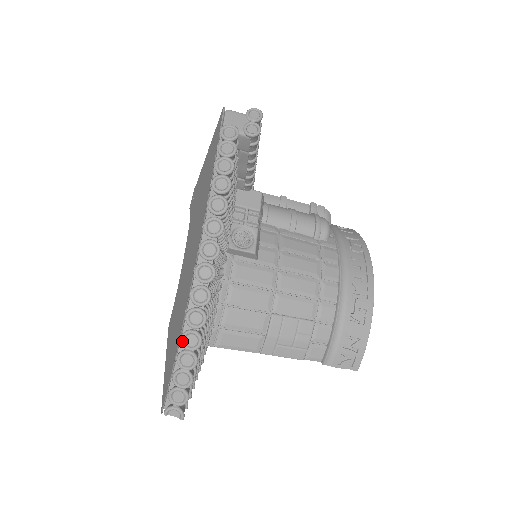
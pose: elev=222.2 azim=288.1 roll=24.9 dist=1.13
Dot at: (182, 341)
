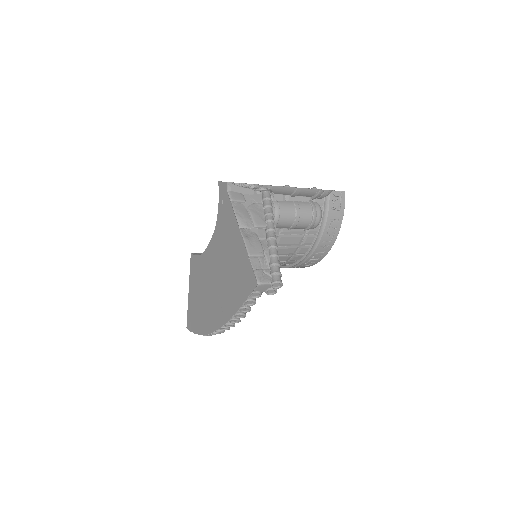
Dot at: occluded
